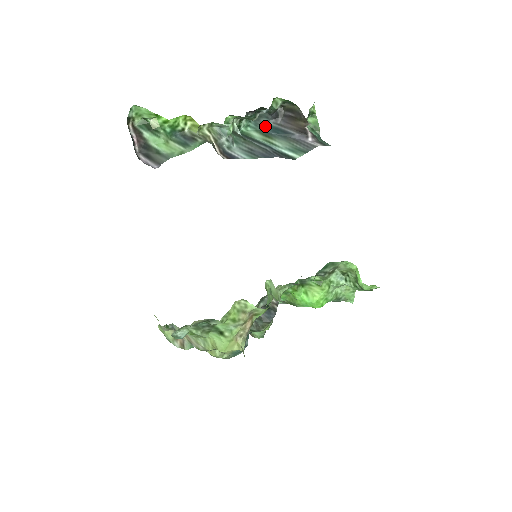
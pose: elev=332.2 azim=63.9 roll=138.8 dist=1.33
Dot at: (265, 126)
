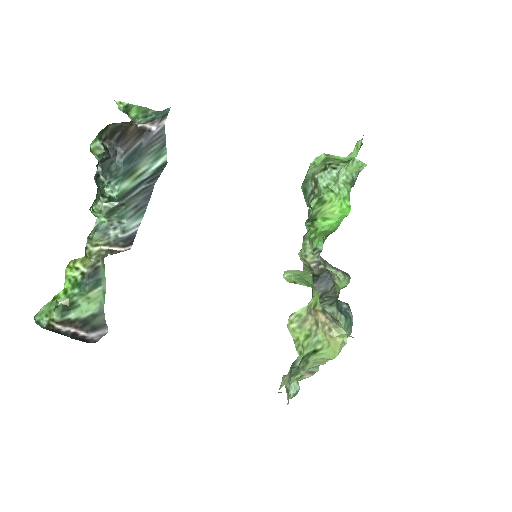
Dot at: (121, 169)
